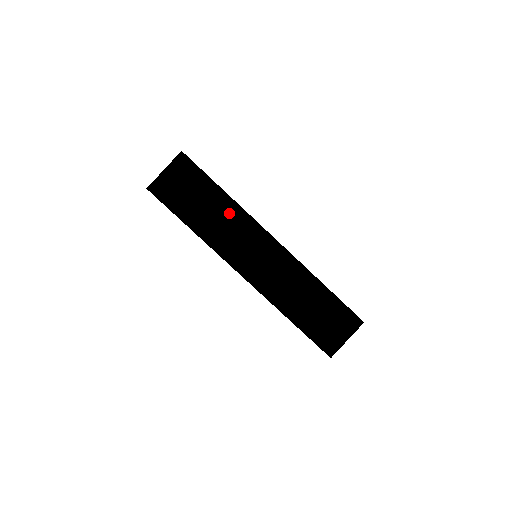
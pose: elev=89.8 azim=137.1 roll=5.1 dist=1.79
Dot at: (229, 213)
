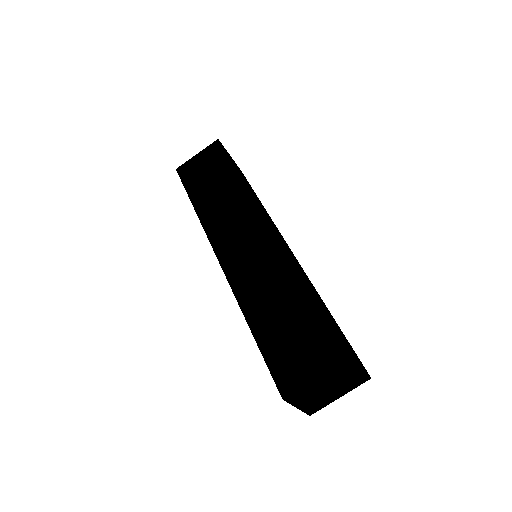
Dot at: (234, 193)
